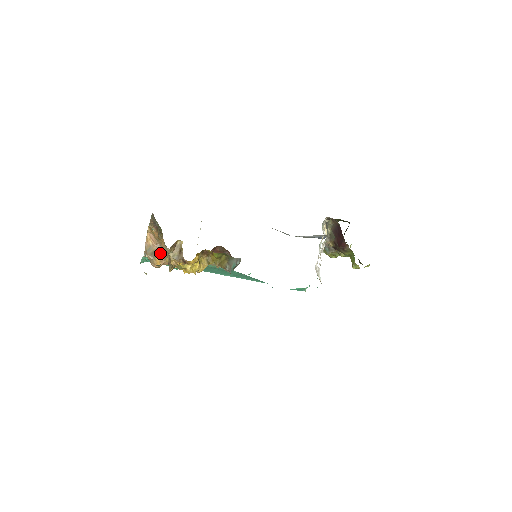
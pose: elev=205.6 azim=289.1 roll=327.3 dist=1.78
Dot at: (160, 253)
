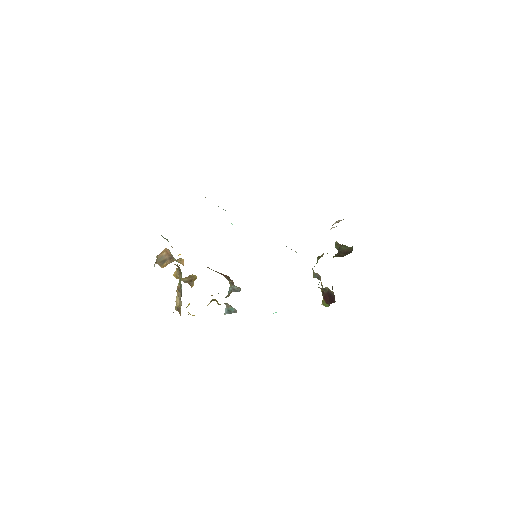
Dot at: (170, 260)
